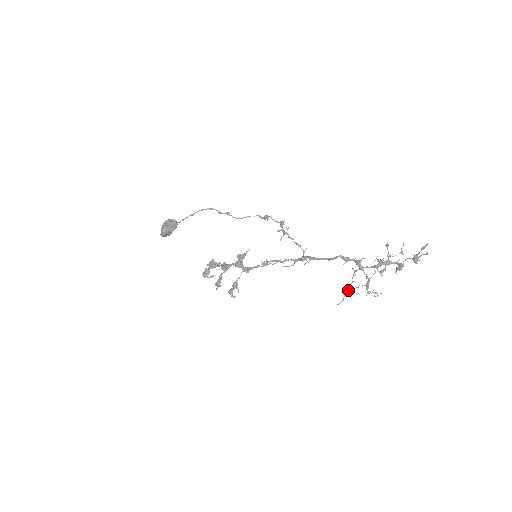
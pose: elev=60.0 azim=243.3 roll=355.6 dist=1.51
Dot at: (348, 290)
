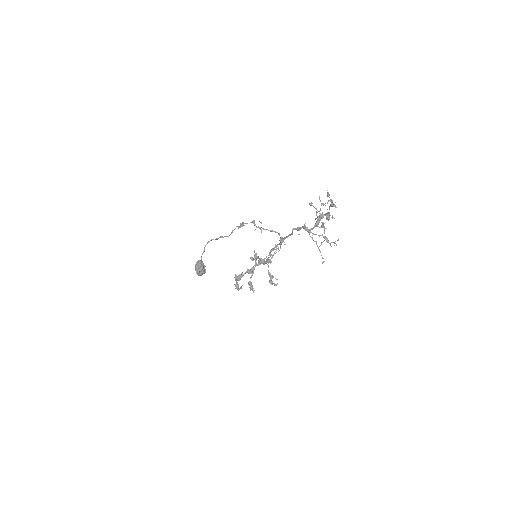
Dot at: (319, 250)
